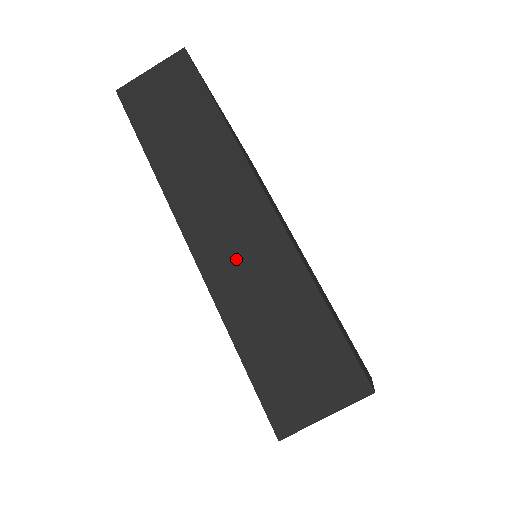
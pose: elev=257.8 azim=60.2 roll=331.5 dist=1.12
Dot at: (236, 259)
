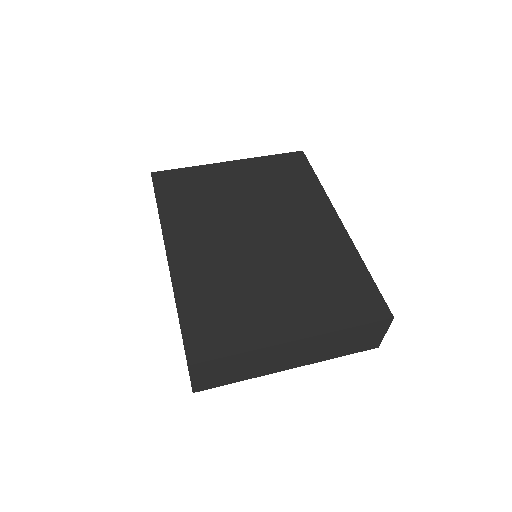
Dot at: occluded
